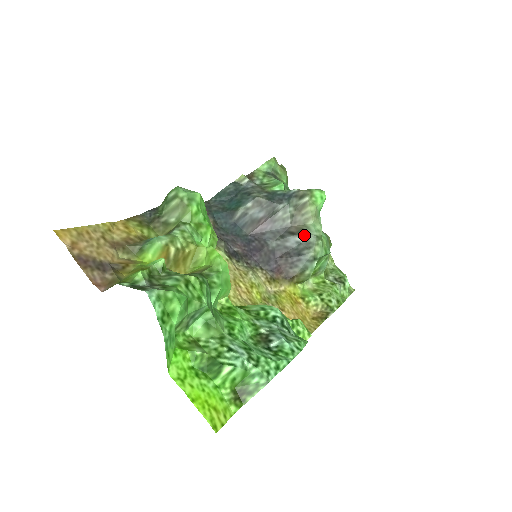
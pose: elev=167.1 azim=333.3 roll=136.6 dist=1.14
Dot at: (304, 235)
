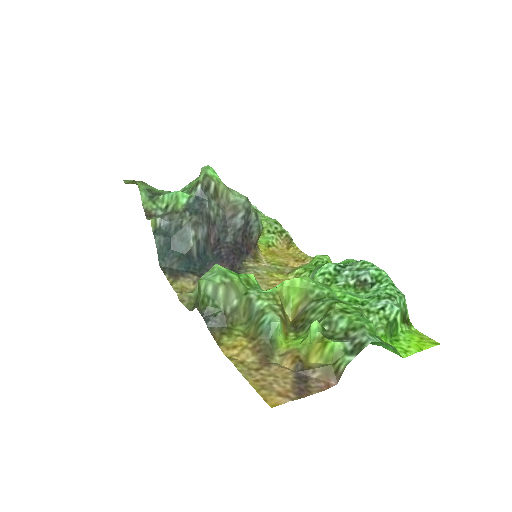
Dot at: (241, 208)
